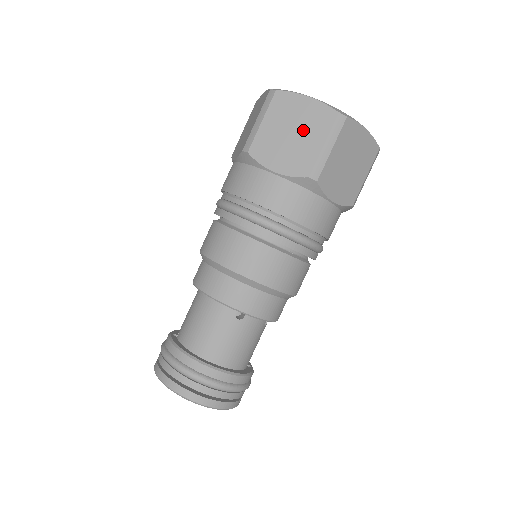
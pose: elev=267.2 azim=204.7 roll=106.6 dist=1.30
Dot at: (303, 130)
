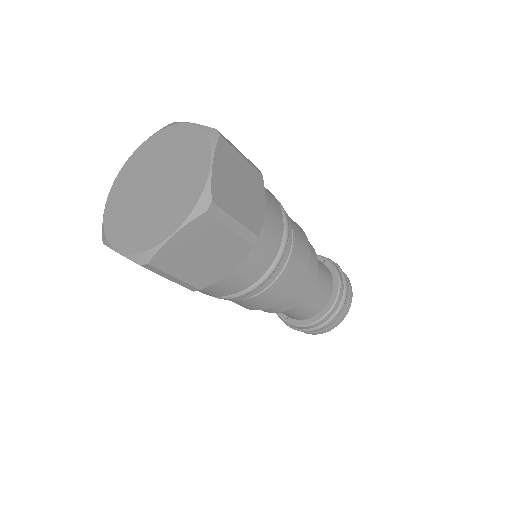
Dot at: (206, 245)
